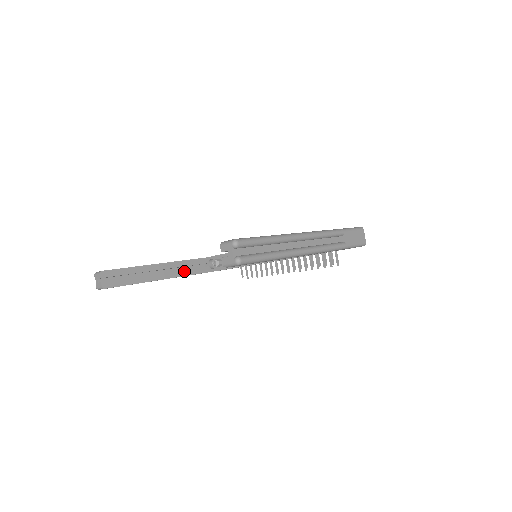
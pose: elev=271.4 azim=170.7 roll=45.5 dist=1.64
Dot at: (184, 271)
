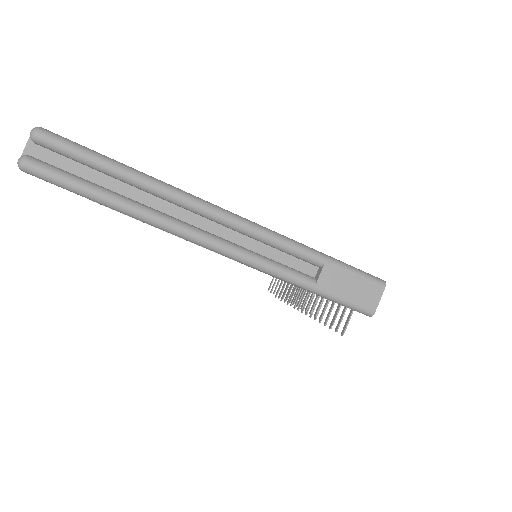
Dot at: occluded
